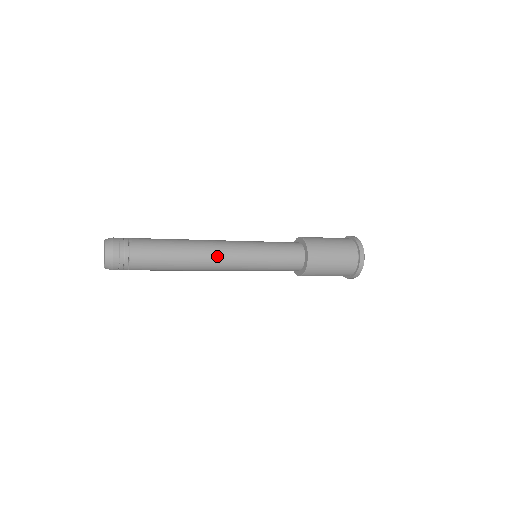
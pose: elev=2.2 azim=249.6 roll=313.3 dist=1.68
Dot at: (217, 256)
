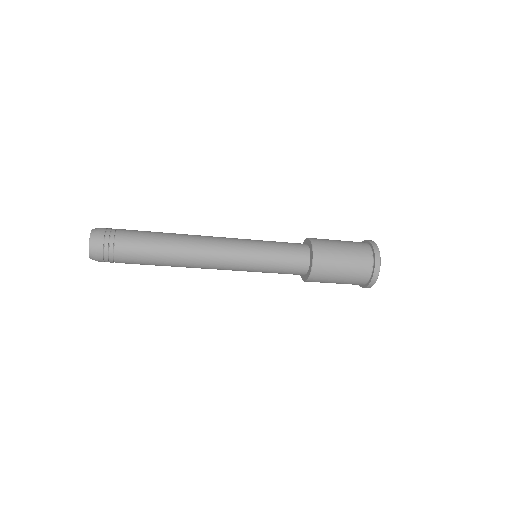
Dot at: (208, 262)
